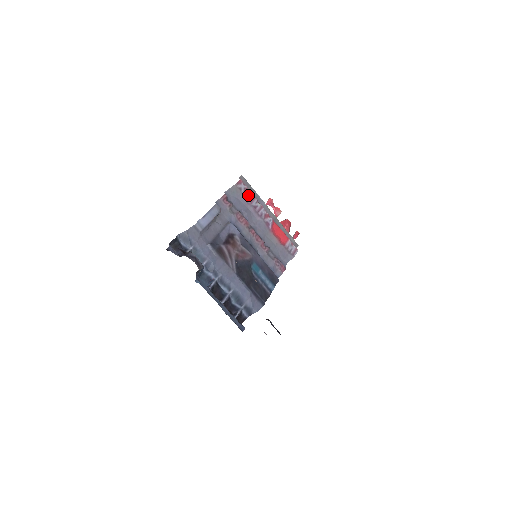
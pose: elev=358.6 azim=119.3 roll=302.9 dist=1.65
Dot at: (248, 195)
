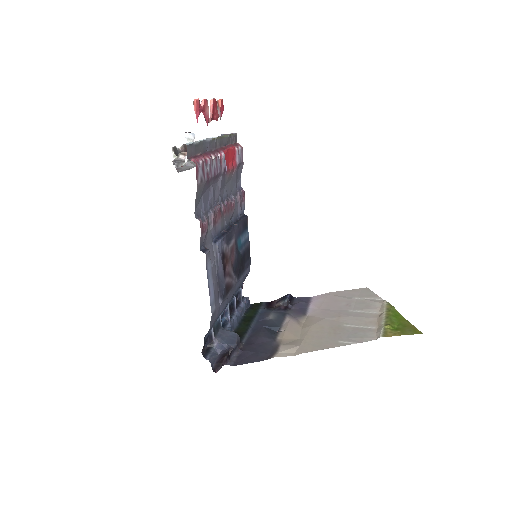
Dot at: (207, 172)
